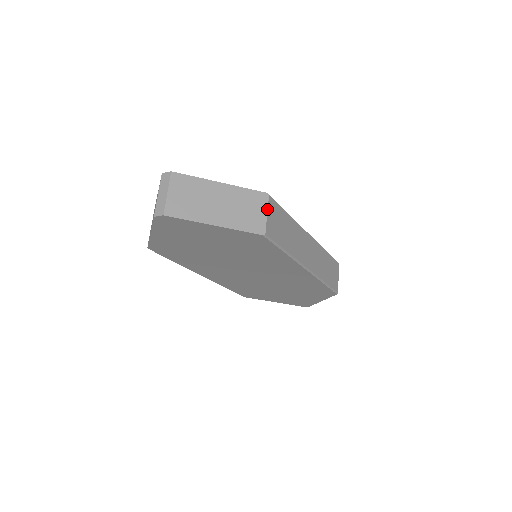
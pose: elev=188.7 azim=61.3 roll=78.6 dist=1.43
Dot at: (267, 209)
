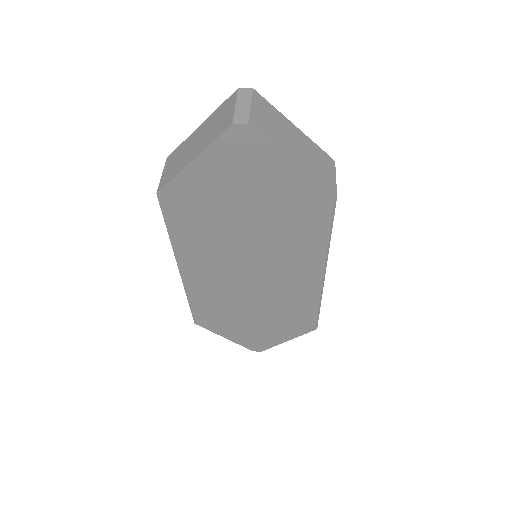
Dot at: (335, 174)
